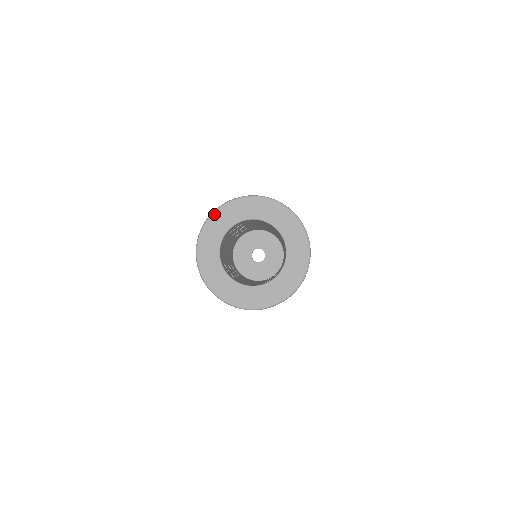
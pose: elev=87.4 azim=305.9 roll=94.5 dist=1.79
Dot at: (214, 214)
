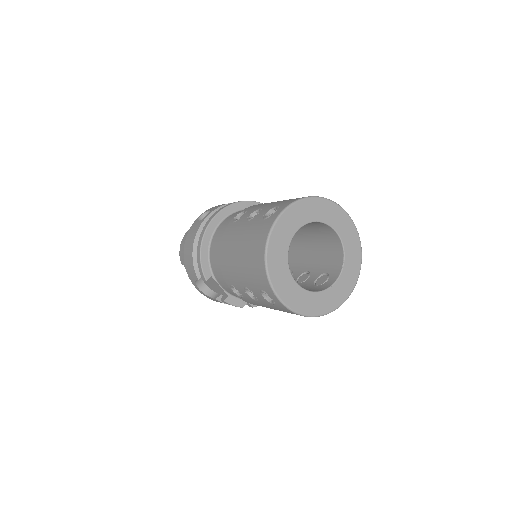
Dot at: (279, 219)
